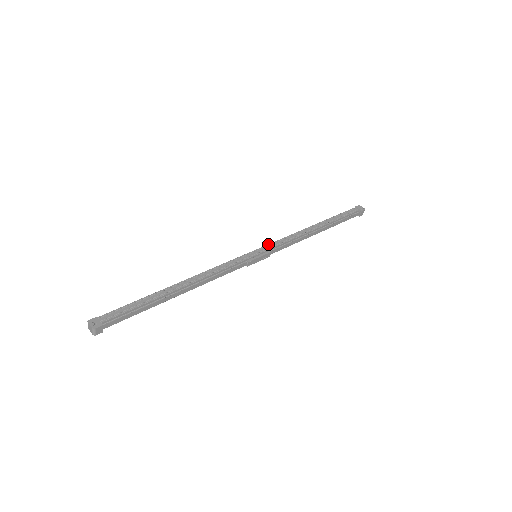
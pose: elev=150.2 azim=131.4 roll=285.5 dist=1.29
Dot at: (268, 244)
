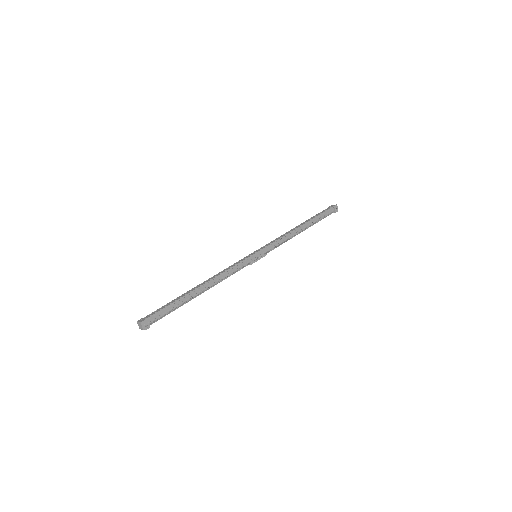
Dot at: (267, 246)
